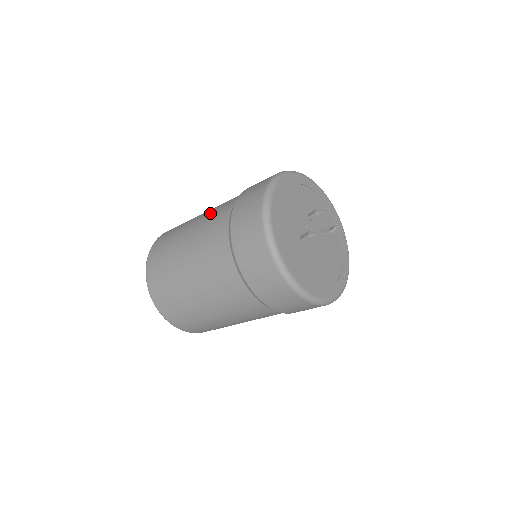
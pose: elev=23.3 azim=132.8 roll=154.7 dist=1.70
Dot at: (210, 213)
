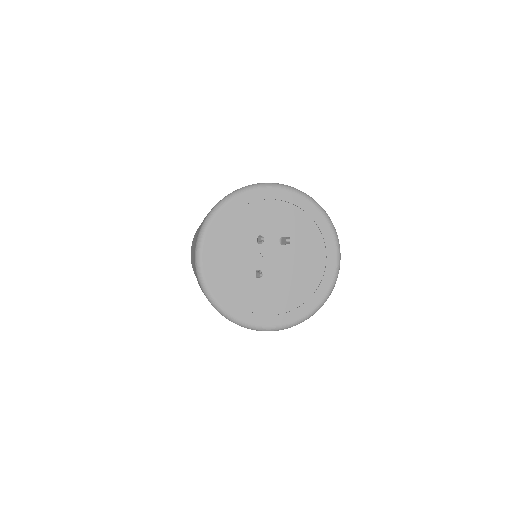
Dot at: occluded
